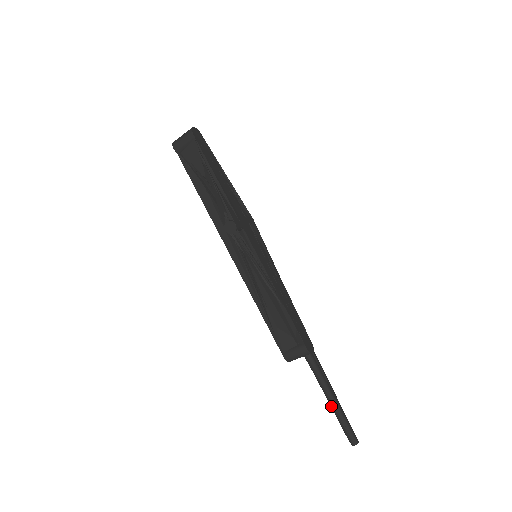
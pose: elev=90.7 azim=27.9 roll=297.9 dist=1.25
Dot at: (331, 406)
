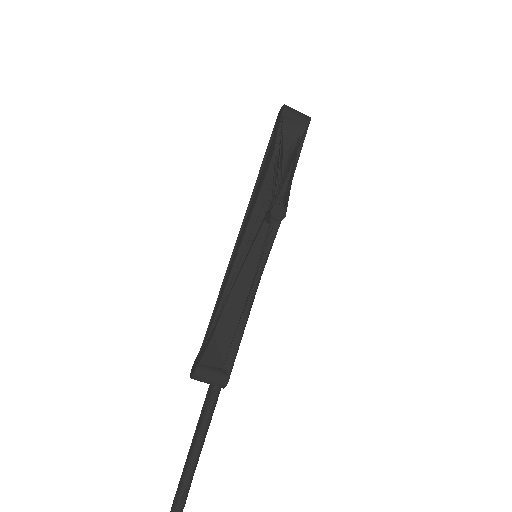
Dot at: (191, 460)
